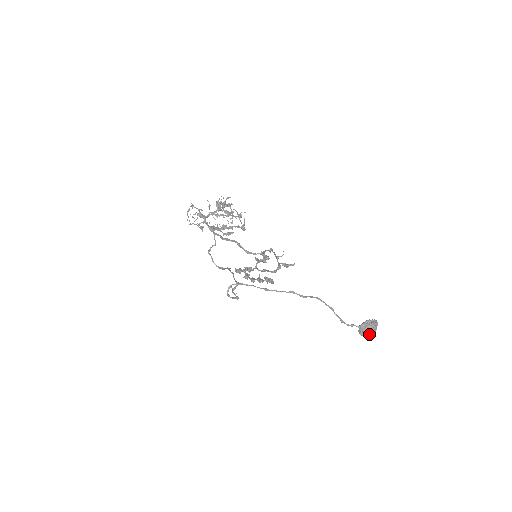
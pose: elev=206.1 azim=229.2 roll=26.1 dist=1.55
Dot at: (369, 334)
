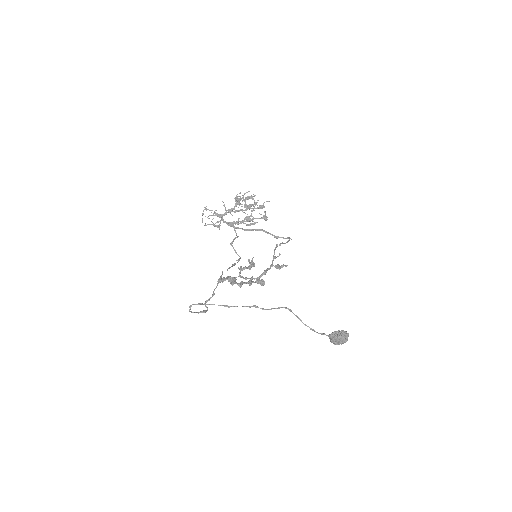
Dot at: (339, 343)
